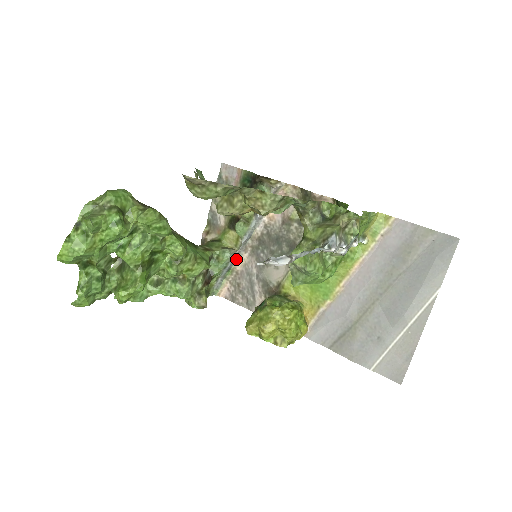
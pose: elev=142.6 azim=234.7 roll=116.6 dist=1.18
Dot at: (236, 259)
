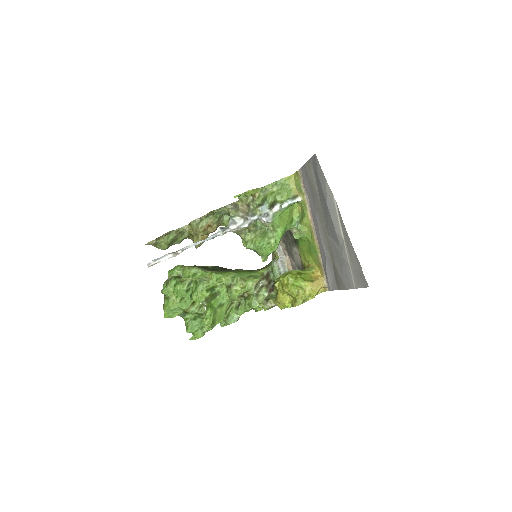
Dot at: (285, 263)
